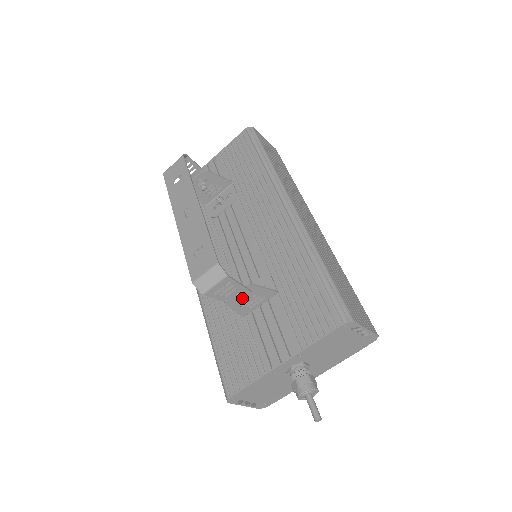
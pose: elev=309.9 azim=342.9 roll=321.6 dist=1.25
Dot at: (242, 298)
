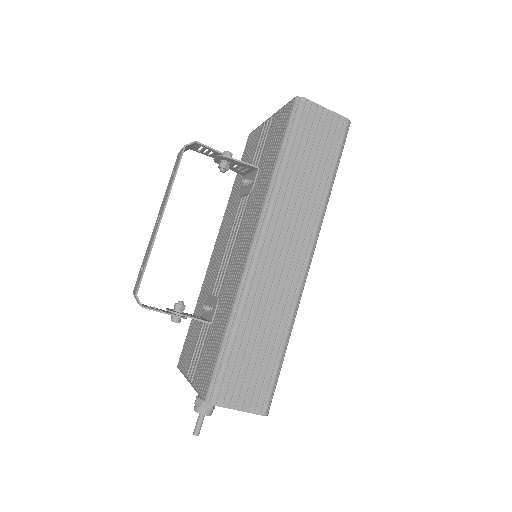
Dot at: (172, 318)
